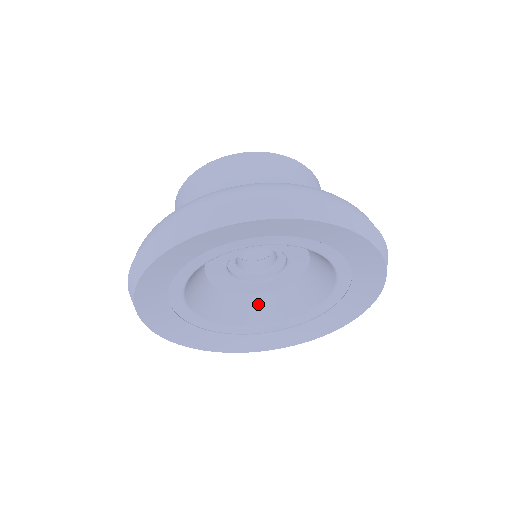
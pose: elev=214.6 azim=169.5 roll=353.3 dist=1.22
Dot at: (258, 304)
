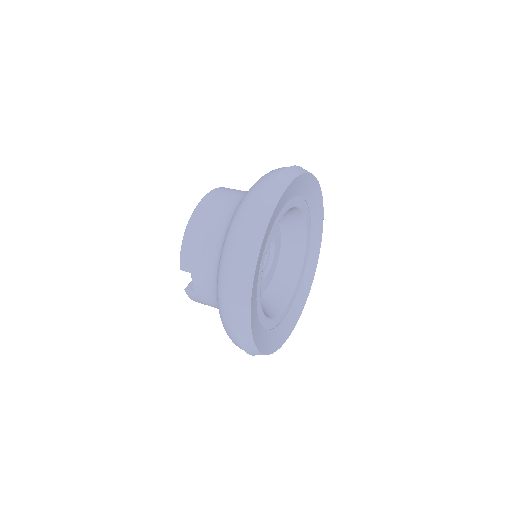
Dot at: (270, 298)
